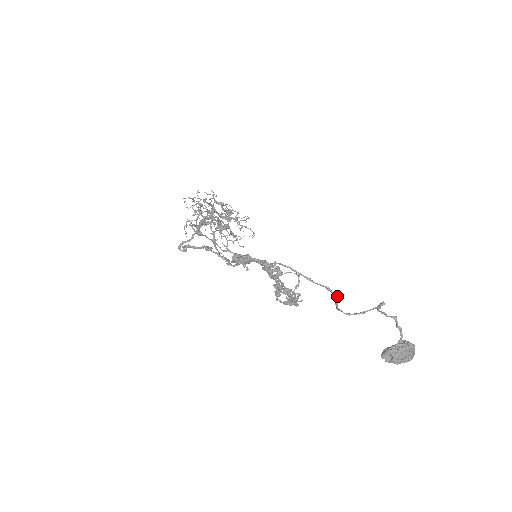
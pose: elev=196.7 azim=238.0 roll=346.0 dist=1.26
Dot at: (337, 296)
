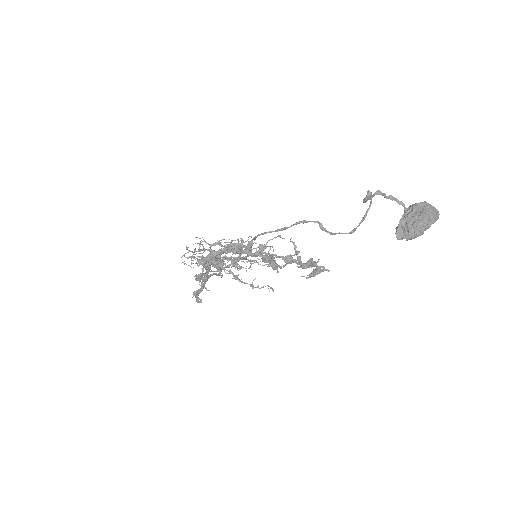
Dot at: (314, 221)
